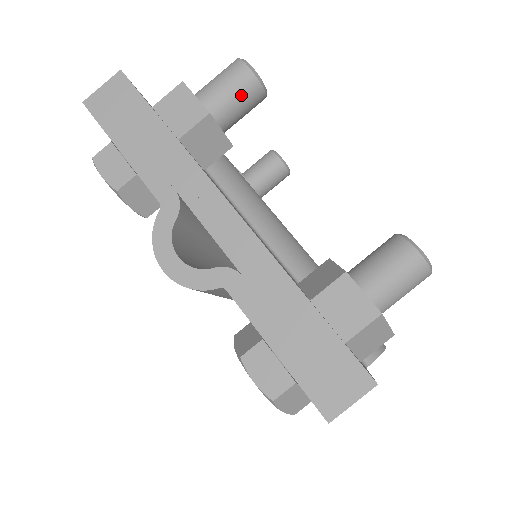
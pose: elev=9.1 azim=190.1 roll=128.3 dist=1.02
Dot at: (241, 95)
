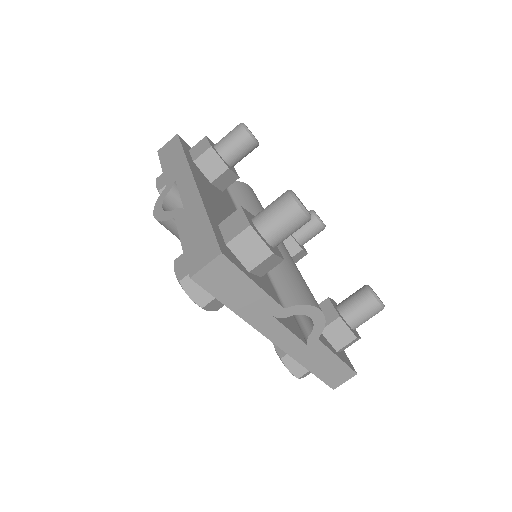
Dot at: (236, 139)
